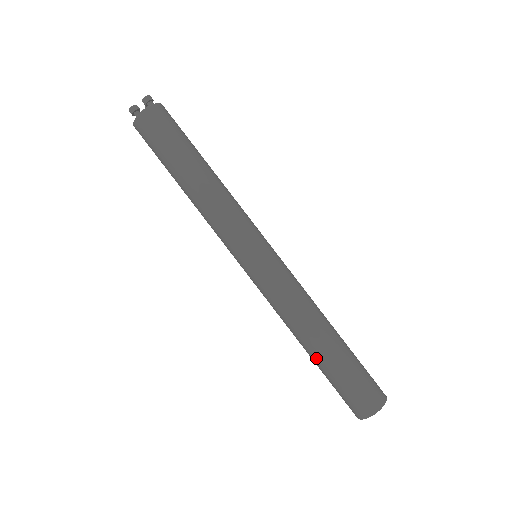
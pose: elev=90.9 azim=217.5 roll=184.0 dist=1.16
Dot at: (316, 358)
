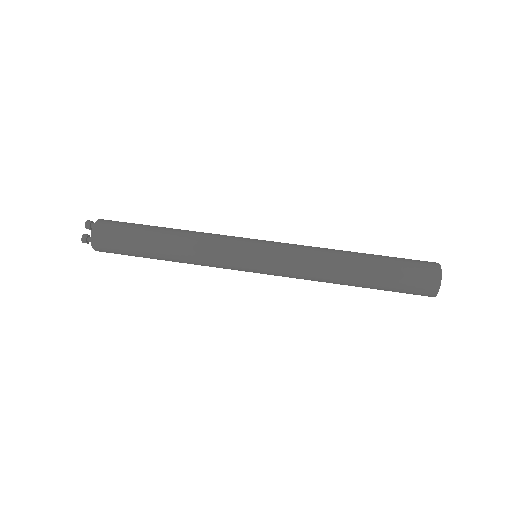
Dot at: (363, 282)
